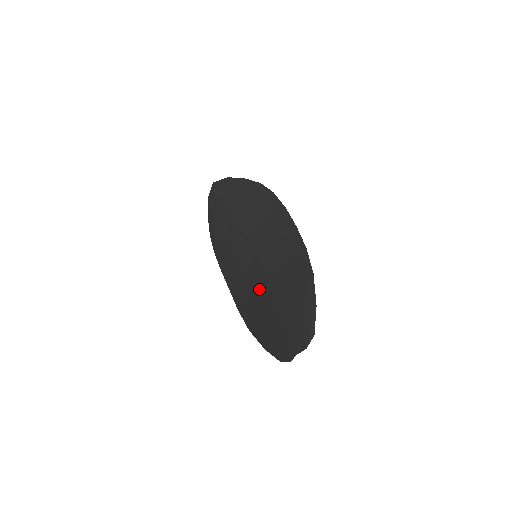
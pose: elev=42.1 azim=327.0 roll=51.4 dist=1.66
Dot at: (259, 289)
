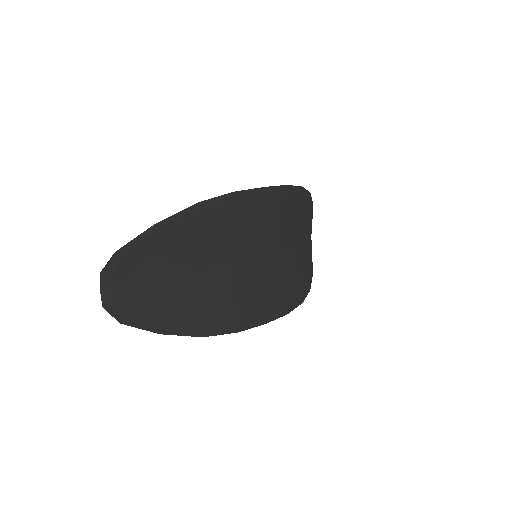
Dot at: (226, 282)
